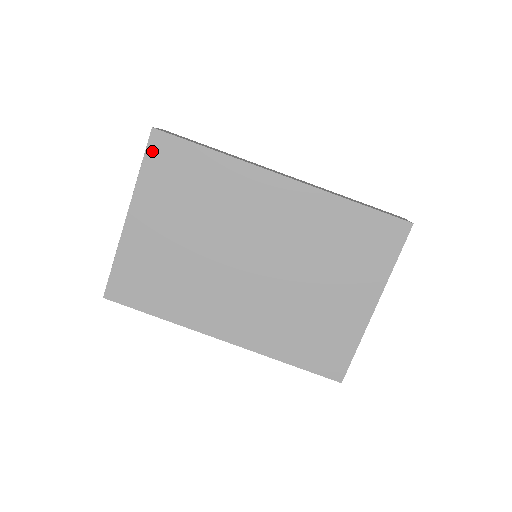
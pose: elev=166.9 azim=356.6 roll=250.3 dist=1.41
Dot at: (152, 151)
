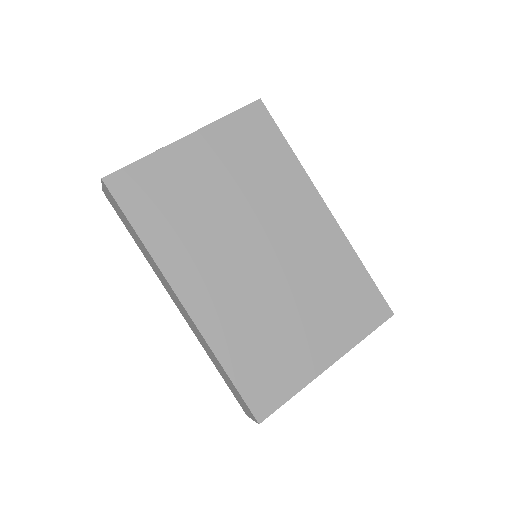
Dot at: (247, 112)
